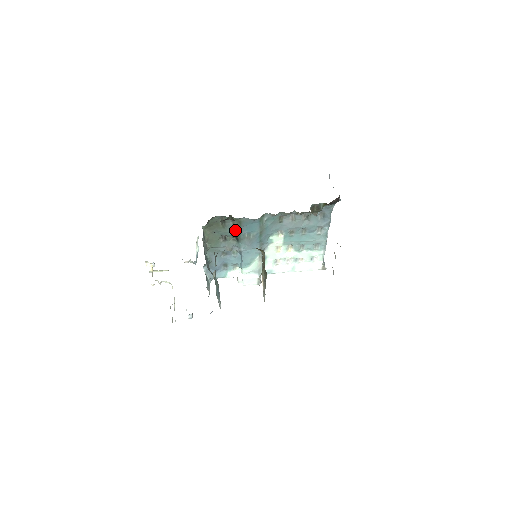
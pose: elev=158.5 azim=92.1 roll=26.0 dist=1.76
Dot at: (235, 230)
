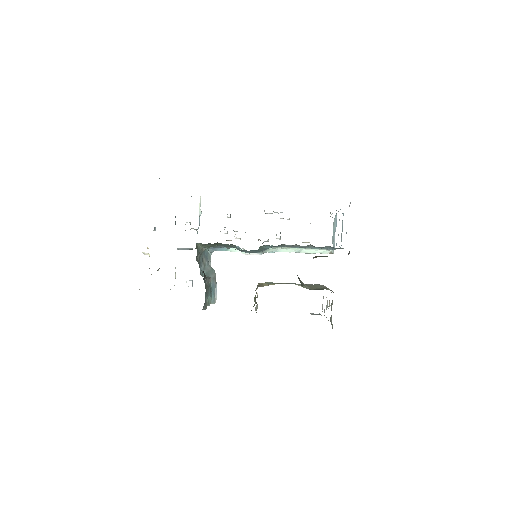
Dot at: (232, 246)
